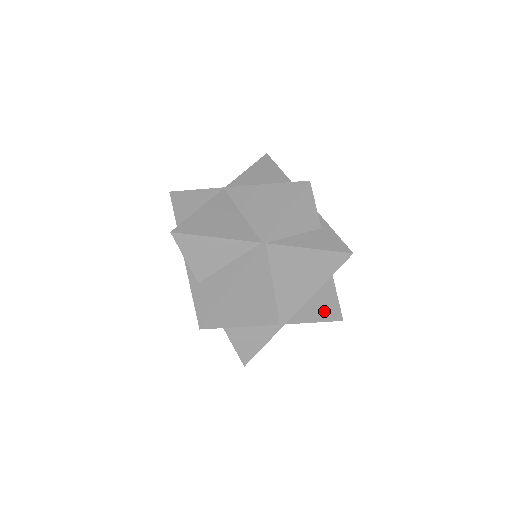
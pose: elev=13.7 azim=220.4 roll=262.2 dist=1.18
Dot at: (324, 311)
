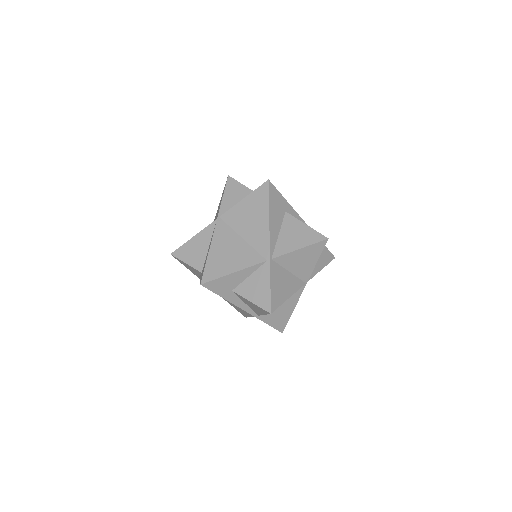
Dot at: (302, 238)
